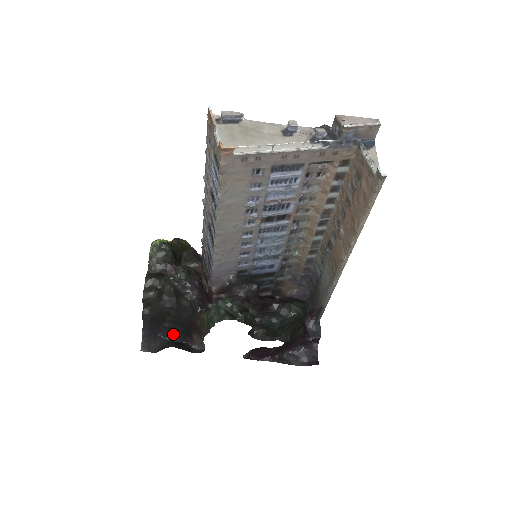
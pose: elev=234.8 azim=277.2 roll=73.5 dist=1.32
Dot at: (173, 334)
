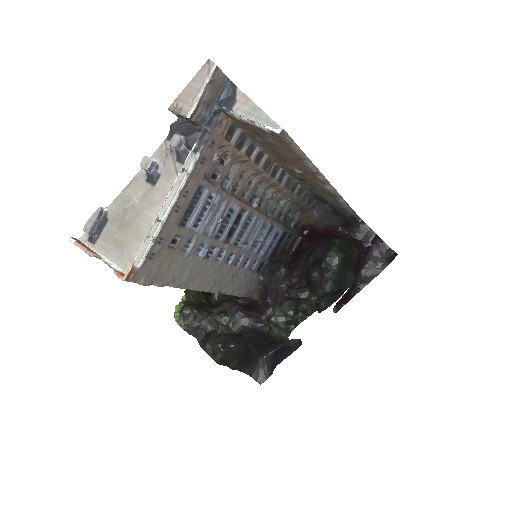
Dot at: (267, 350)
